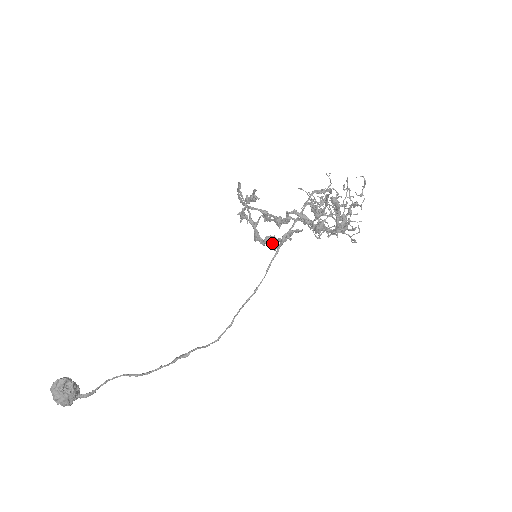
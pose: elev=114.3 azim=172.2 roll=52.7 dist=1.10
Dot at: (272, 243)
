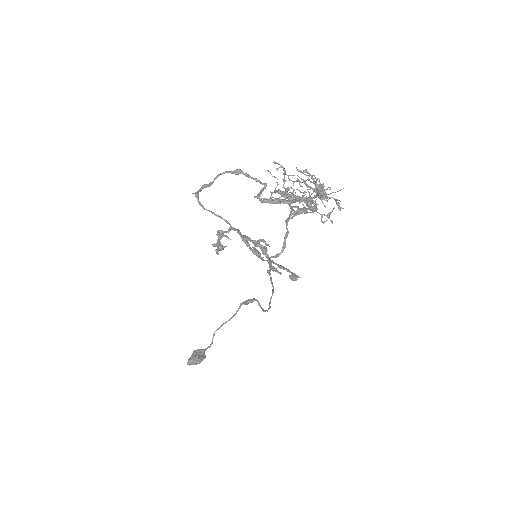
Dot at: occluded
